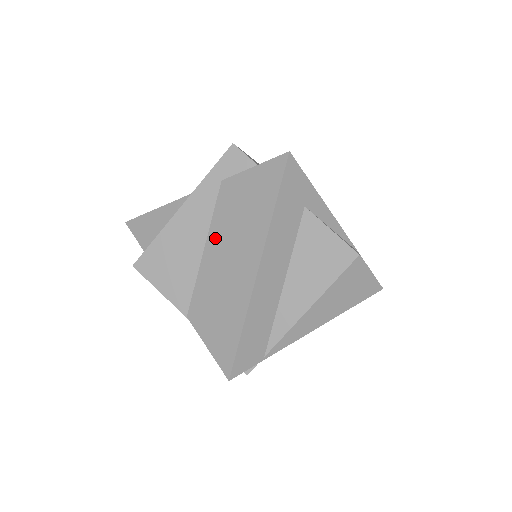
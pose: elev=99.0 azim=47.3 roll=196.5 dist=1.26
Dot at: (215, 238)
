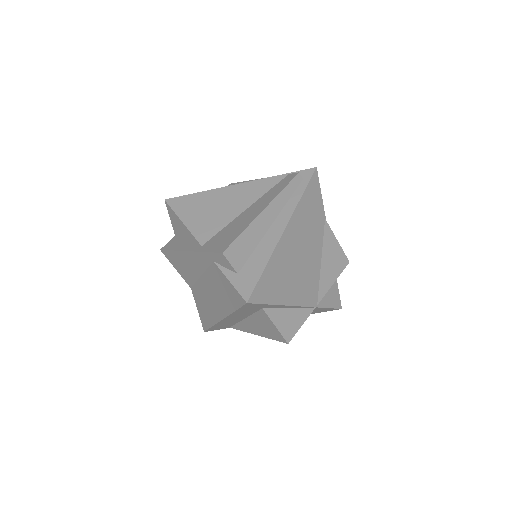
Dot at: (206, 280)
